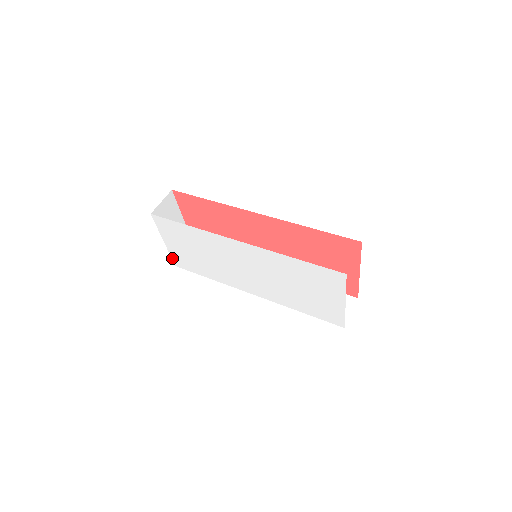
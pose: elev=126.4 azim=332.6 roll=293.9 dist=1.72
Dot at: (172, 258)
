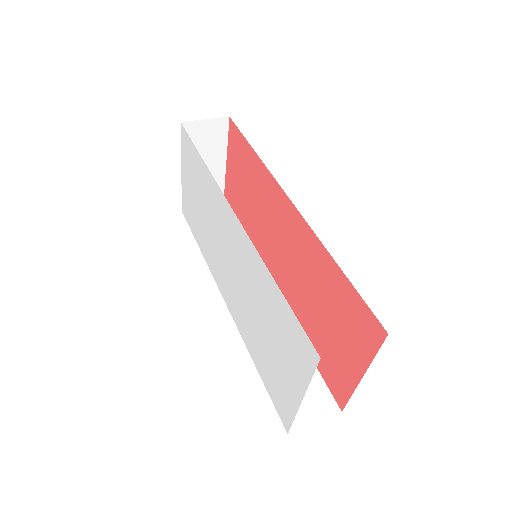
Dot at: (182, 198)
